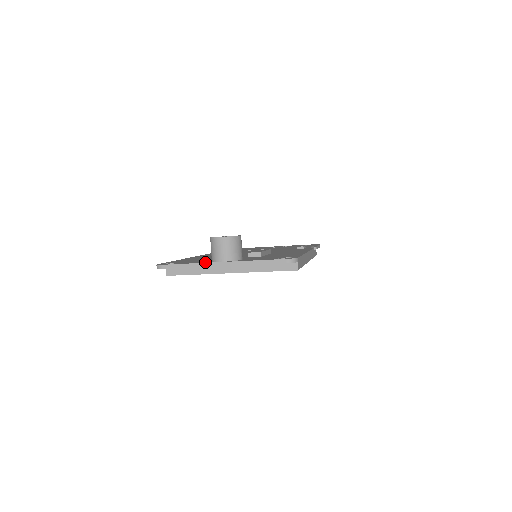
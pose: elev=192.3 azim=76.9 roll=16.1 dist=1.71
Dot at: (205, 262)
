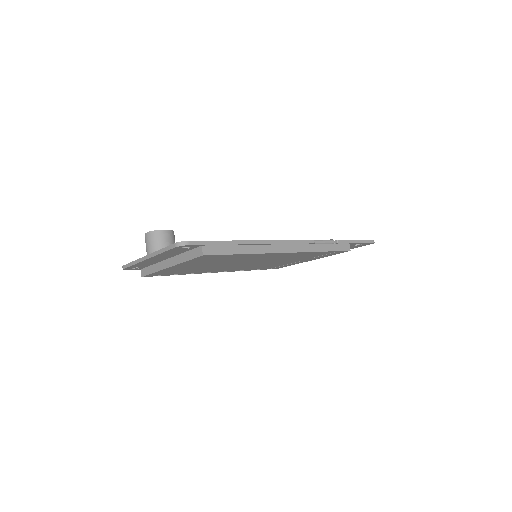
Dot at: occluded
